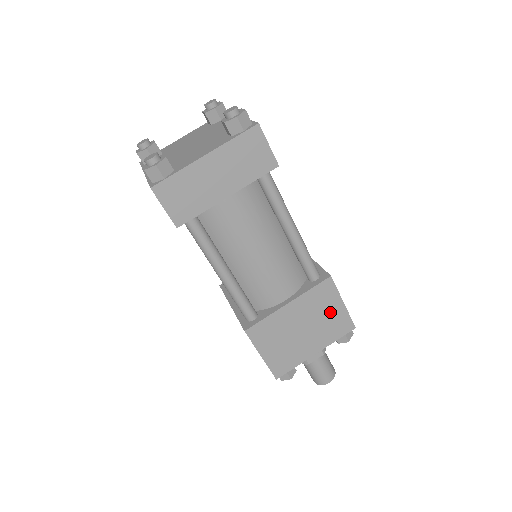
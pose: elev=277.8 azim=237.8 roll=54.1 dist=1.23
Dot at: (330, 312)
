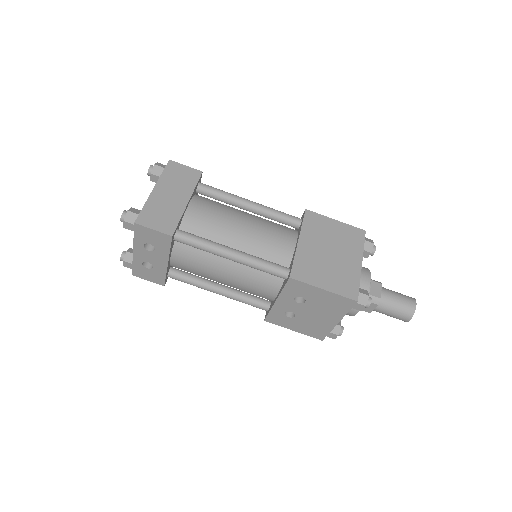
Dot at: (334, 231)
